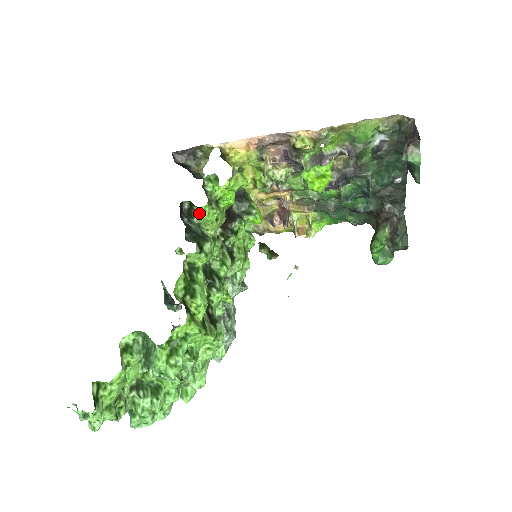
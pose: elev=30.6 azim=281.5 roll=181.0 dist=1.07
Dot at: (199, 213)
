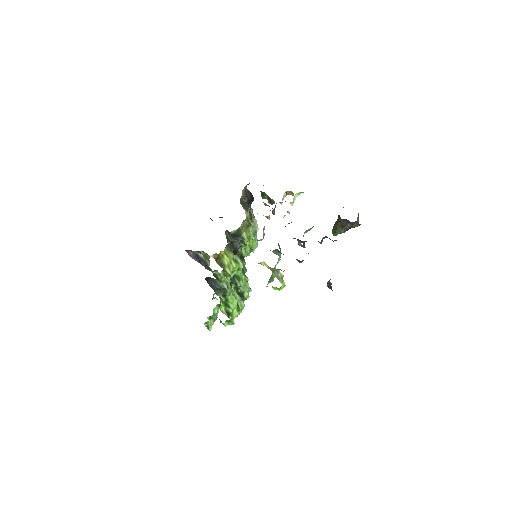
Dot at: occluded
